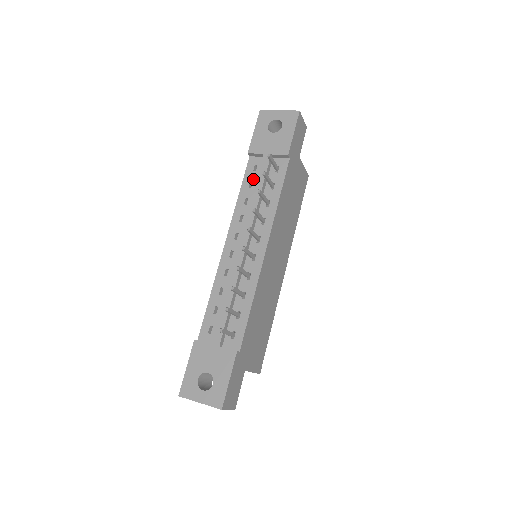
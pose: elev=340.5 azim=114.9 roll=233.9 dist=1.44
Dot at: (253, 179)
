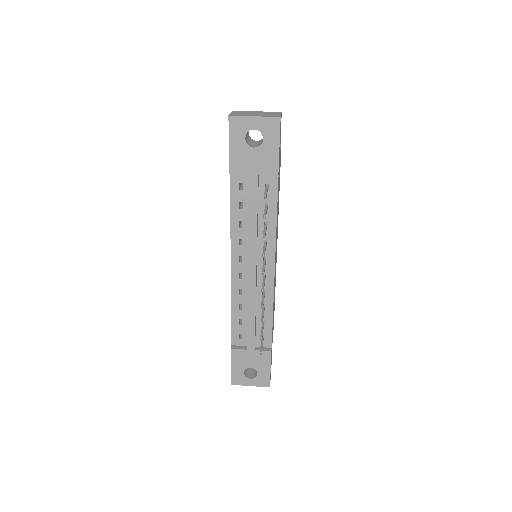
Dot at: (242, 200)
